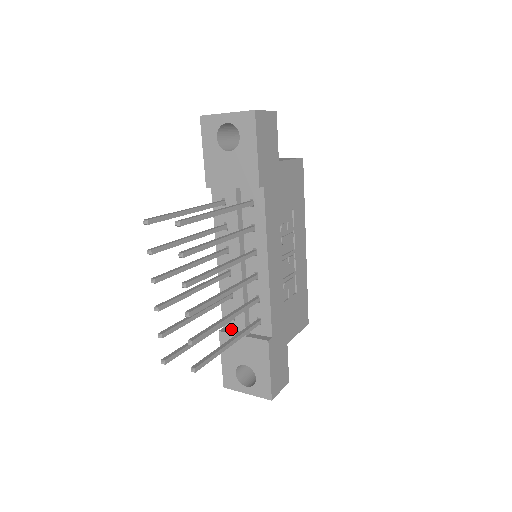
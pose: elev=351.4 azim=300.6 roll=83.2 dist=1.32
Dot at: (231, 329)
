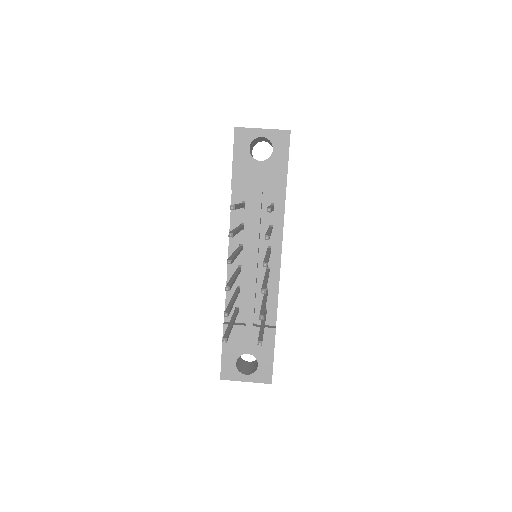
Dot at: occluded
